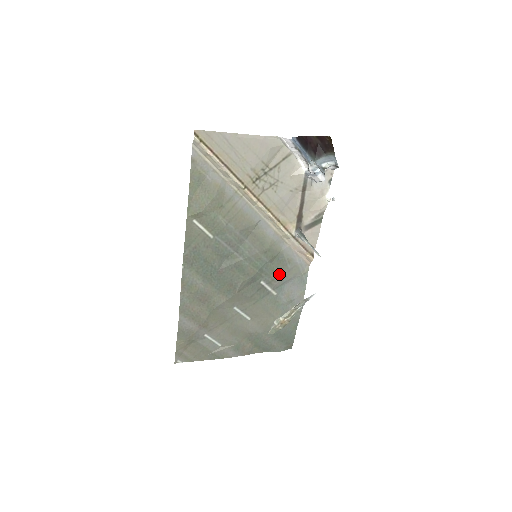
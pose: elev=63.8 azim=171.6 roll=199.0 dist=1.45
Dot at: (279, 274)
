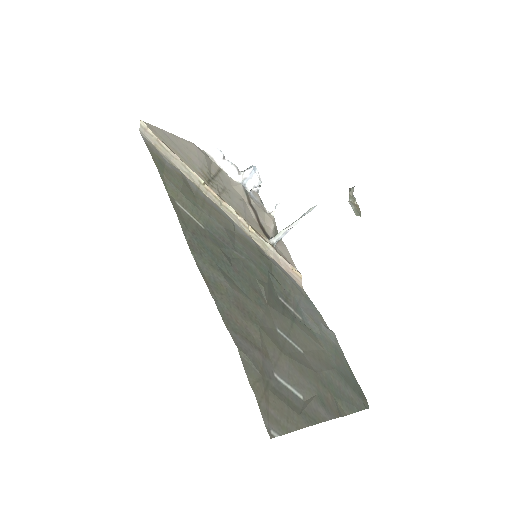
Dot at: (287, 291)
